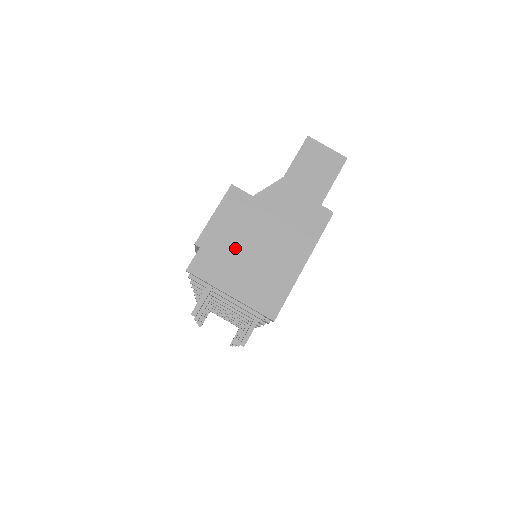
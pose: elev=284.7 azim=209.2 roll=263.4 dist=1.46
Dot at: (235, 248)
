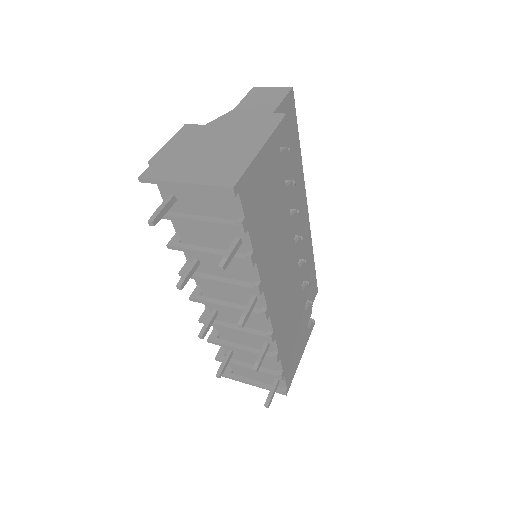
Dot at: (188, 155)
